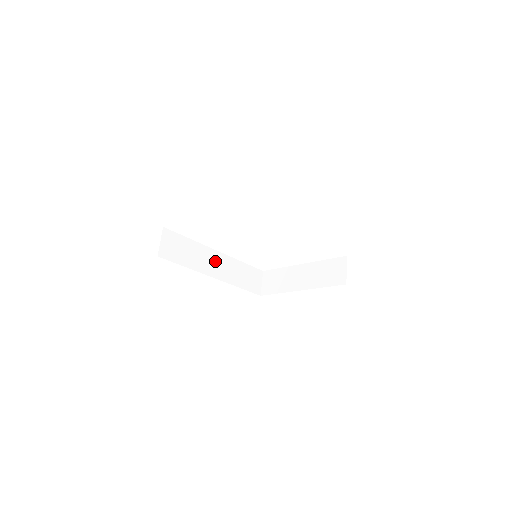
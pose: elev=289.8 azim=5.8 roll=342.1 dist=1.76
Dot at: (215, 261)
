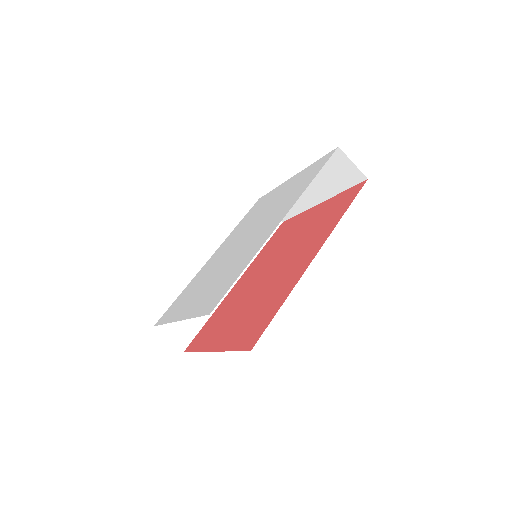
Dot at: occluded
